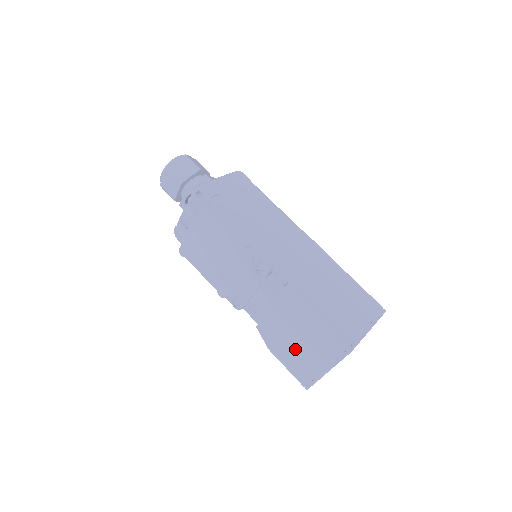
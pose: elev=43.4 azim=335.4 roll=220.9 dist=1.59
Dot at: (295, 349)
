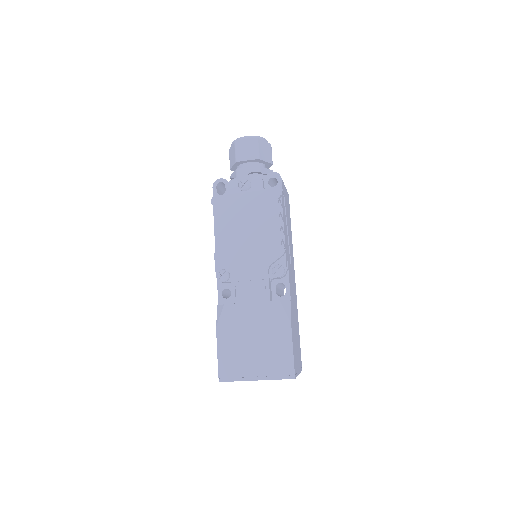
Dot at: (244, 345)
